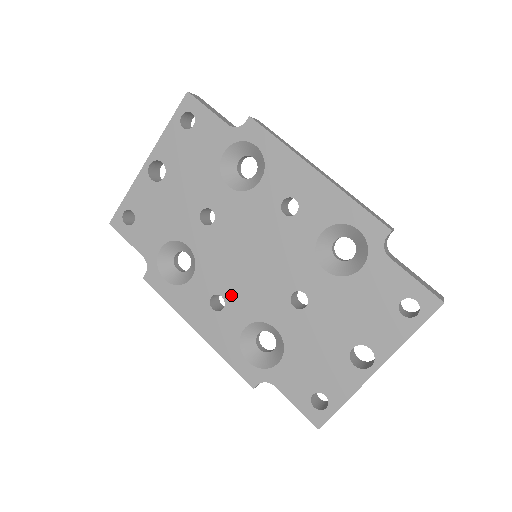
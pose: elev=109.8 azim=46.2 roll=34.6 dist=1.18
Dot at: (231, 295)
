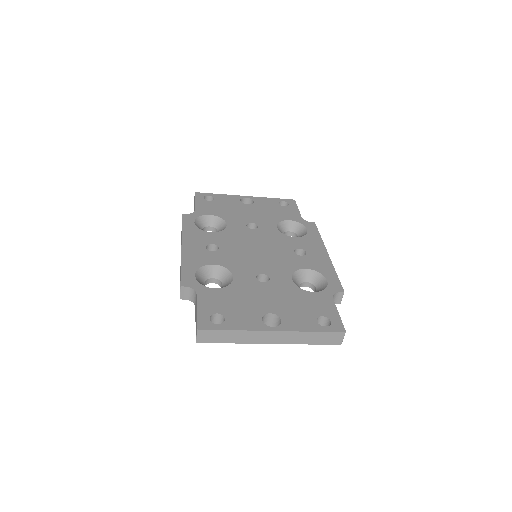
Dot at: (225, 251)
